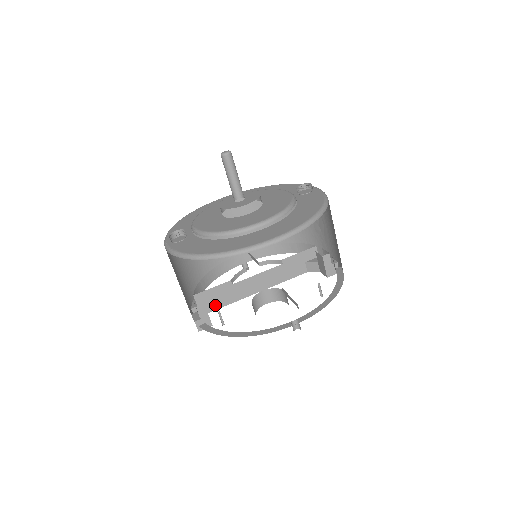
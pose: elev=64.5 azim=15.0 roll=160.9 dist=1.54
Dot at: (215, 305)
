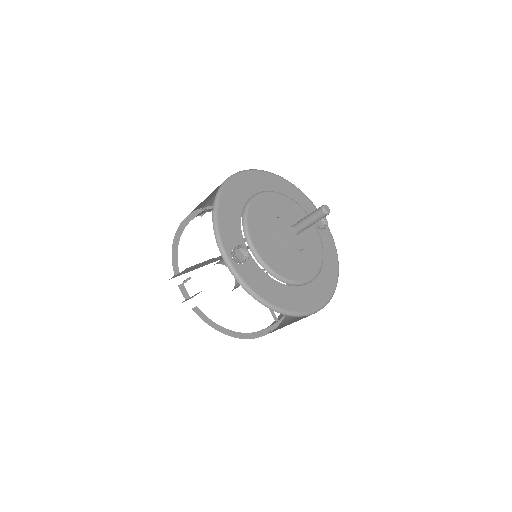
Dot at: (190, 270)
